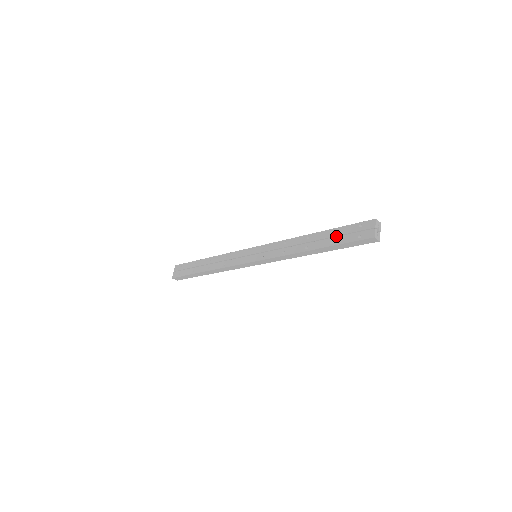
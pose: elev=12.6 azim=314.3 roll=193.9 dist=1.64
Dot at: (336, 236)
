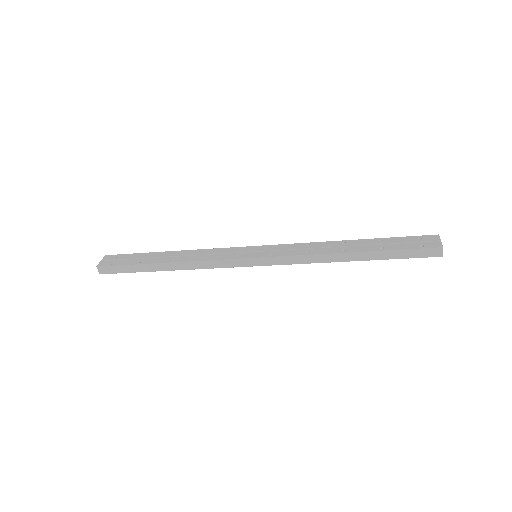
Dot at: (386, 244)
